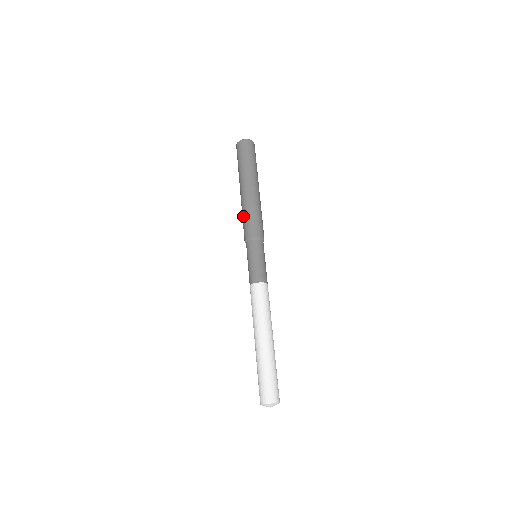
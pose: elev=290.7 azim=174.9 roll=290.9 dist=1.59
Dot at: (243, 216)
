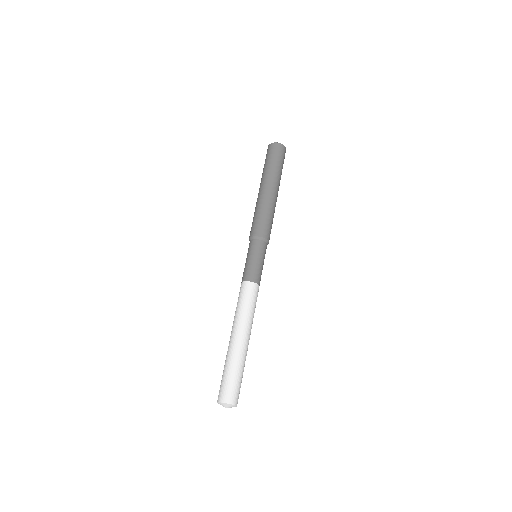
Dot at: occluded
